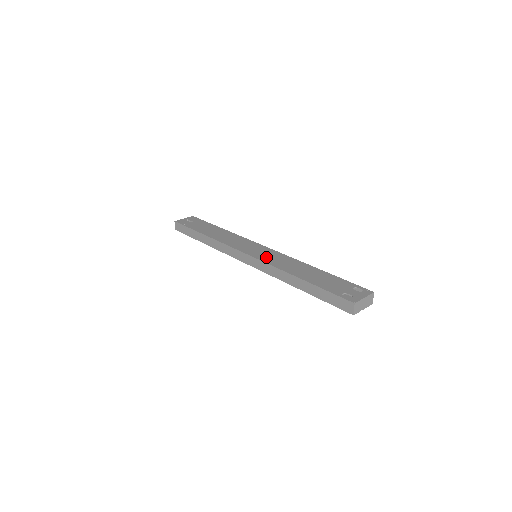
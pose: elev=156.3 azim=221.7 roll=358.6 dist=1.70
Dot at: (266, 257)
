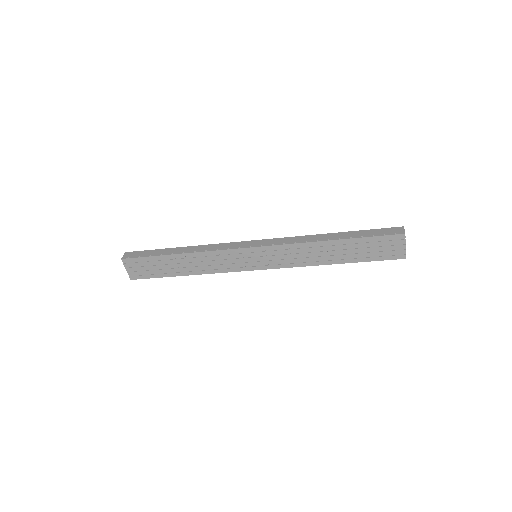
Dot at: occluded
